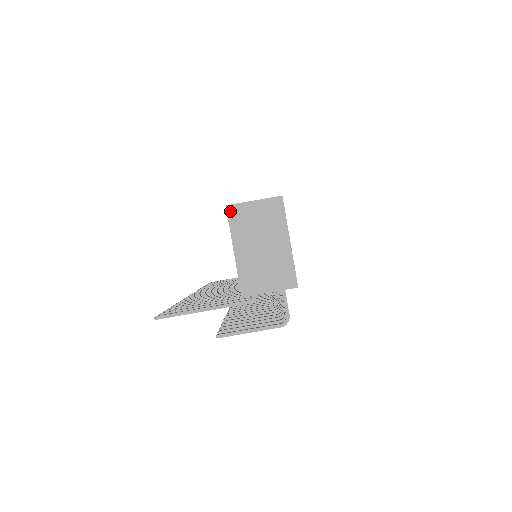
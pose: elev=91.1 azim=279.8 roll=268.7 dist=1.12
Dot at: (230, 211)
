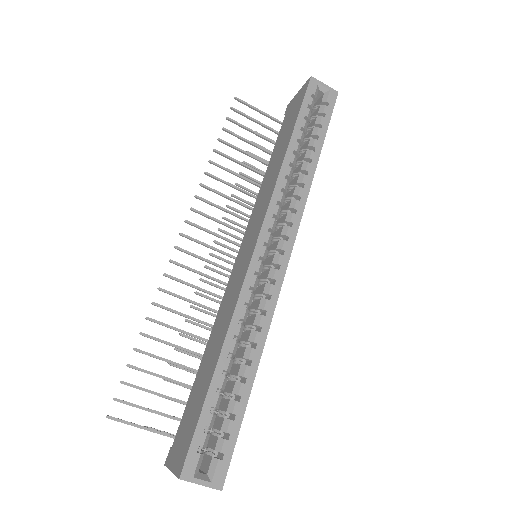
Dot at: (180, 479)
